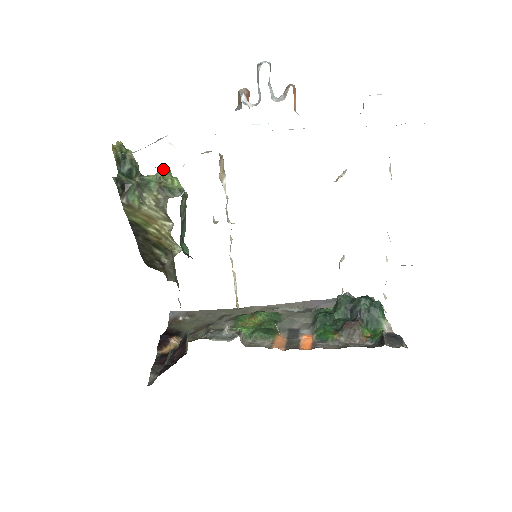
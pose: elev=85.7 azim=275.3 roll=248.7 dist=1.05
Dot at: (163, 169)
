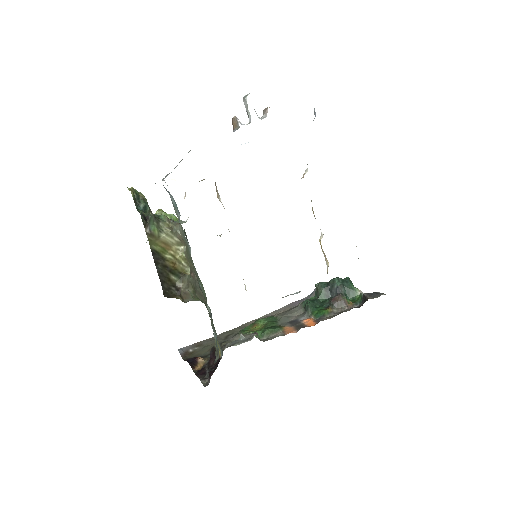
Dot at: (160, 210)
